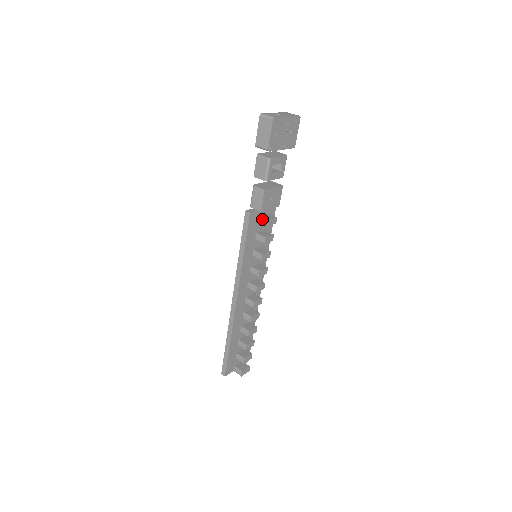
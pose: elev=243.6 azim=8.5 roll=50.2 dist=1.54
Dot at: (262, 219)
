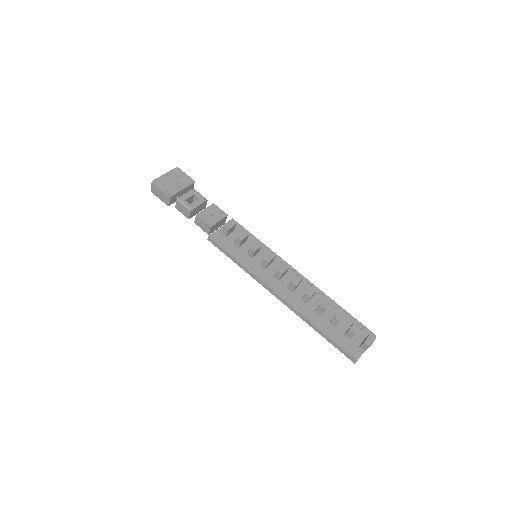
Dot at: (223, 232)
